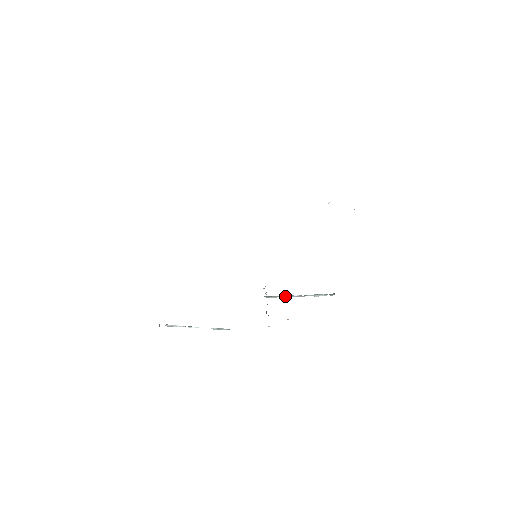
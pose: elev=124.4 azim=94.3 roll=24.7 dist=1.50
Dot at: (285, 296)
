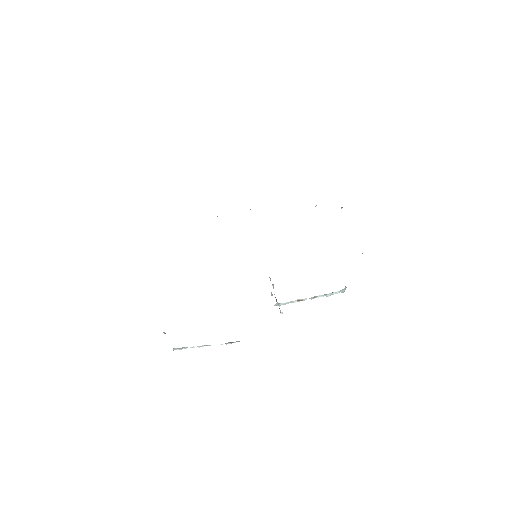
Dot at: (296, 301)
